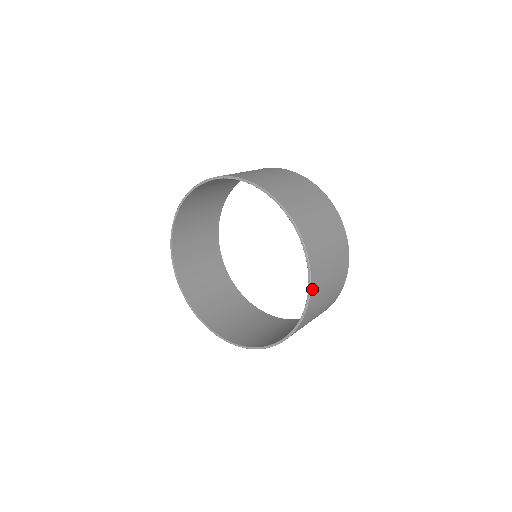
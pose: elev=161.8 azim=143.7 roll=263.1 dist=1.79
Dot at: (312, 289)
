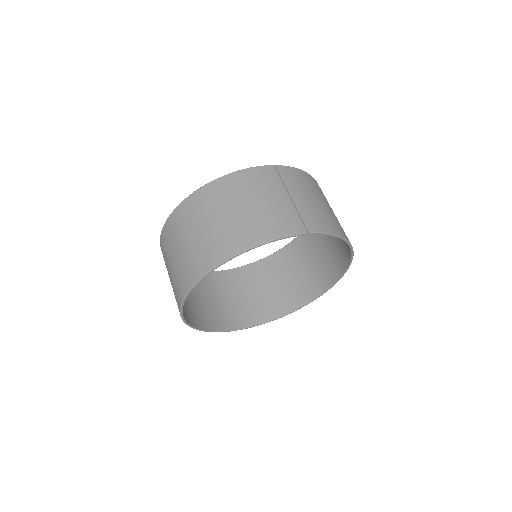
Dot at: (333, 283)
